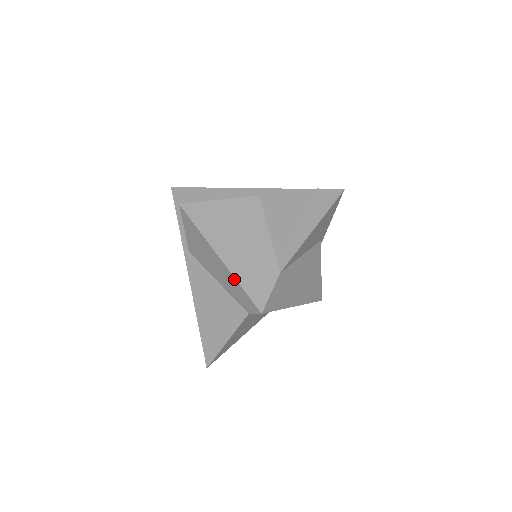
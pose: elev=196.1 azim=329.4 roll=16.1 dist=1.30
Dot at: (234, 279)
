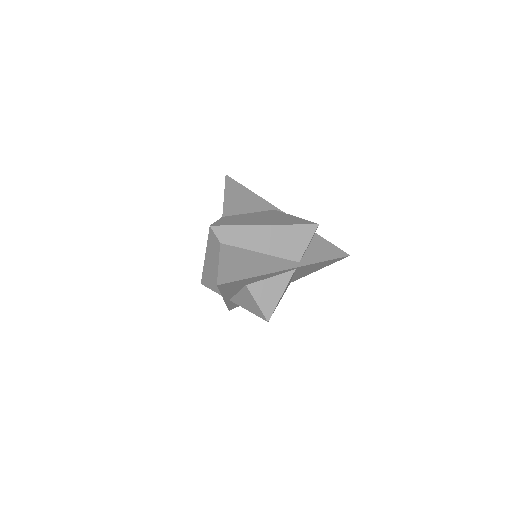
Dot at: (208, 247)
